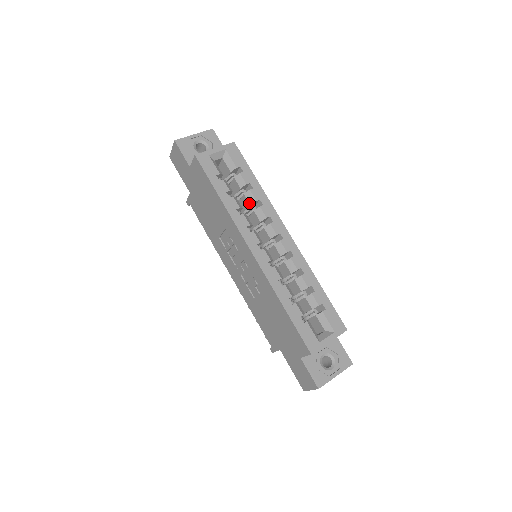
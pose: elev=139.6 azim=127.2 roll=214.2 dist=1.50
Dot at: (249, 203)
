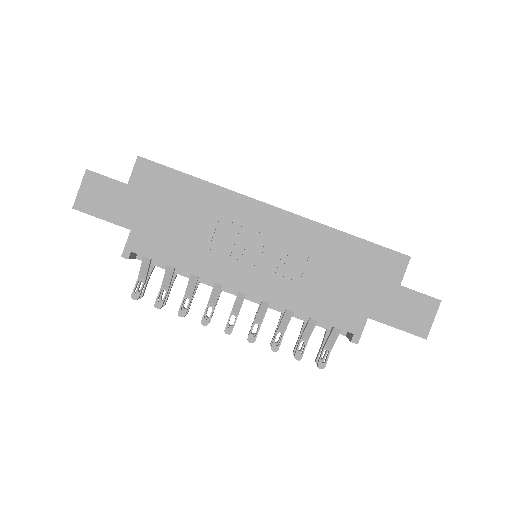
Dot at: occluded
